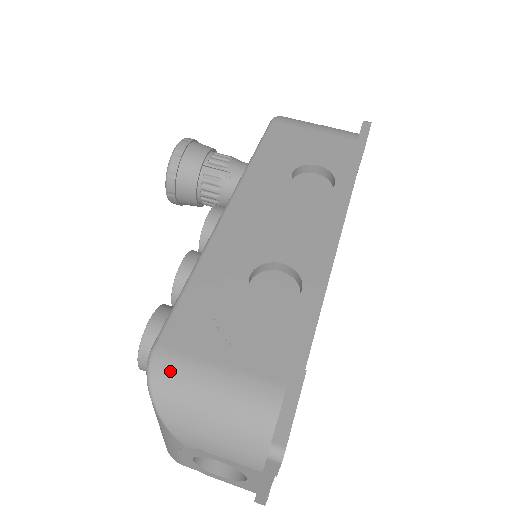
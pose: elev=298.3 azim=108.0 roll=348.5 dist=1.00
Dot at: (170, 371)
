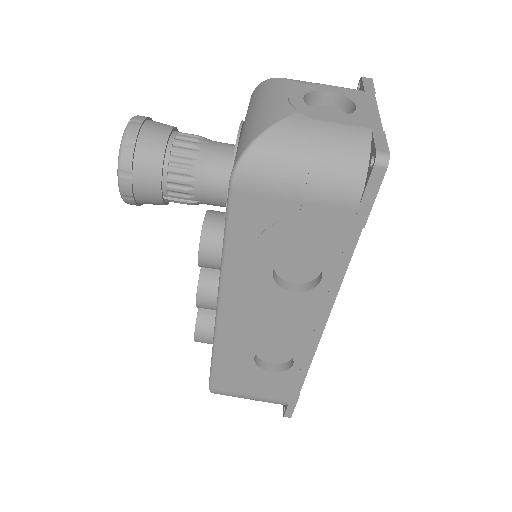
Dot at: occluded
